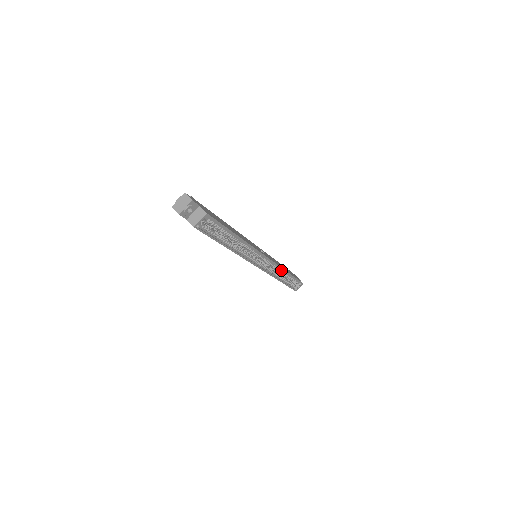
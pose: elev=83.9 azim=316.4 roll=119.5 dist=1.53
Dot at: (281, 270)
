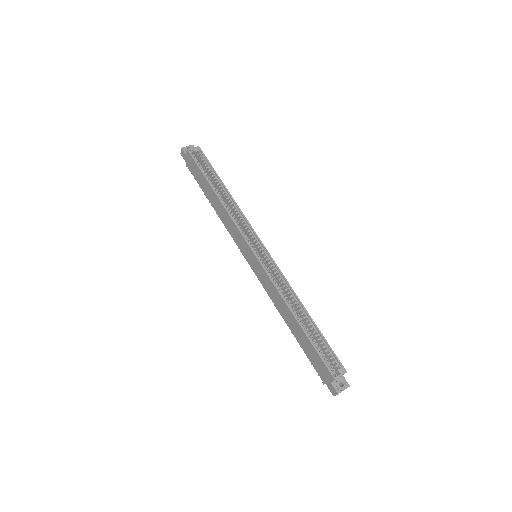
Dot at: (292, 295)
